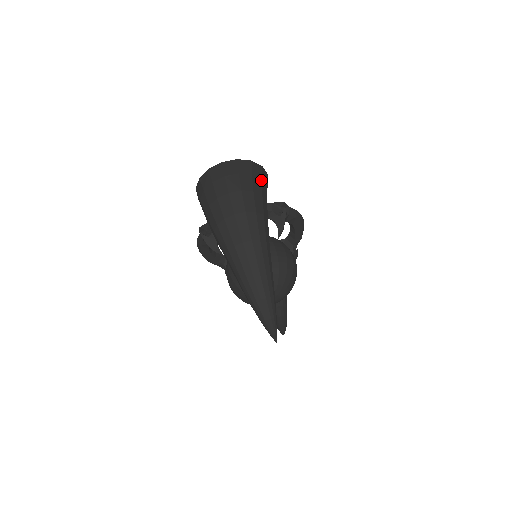
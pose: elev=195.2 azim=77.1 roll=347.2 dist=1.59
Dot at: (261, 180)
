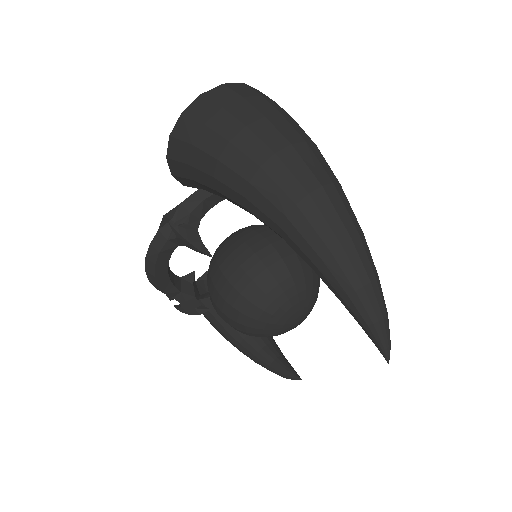
Dot at: occluded
